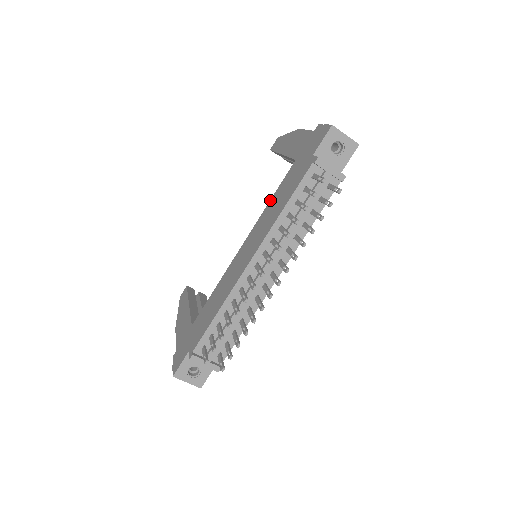
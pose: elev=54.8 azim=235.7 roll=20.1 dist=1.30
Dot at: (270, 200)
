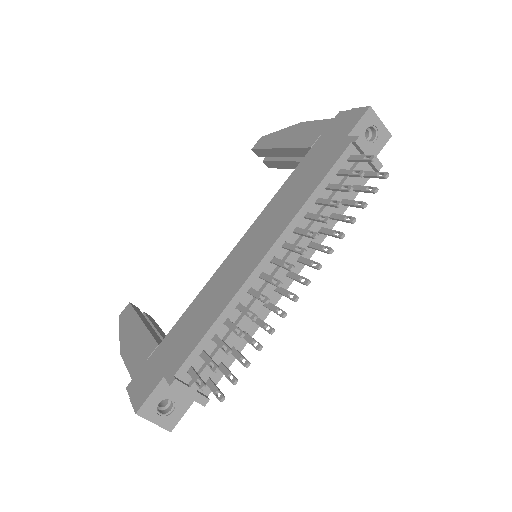
Dot at: (279, 189)
